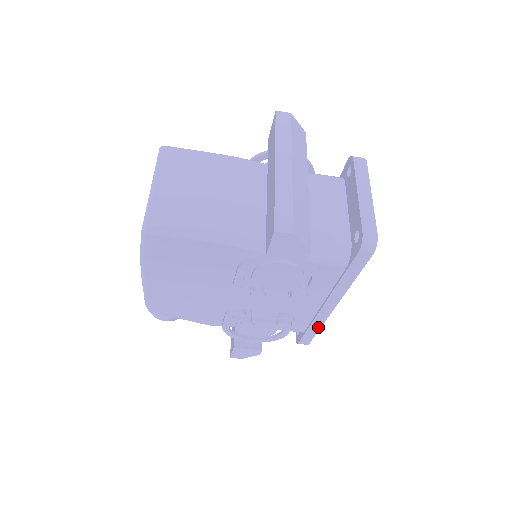
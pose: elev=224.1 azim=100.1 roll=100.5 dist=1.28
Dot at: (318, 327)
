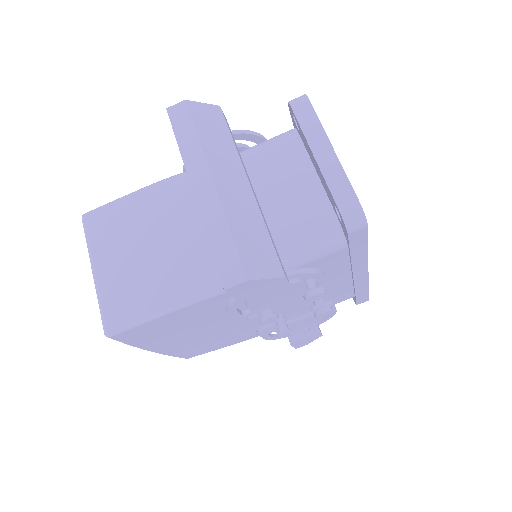
Dot at: (365, 289)
